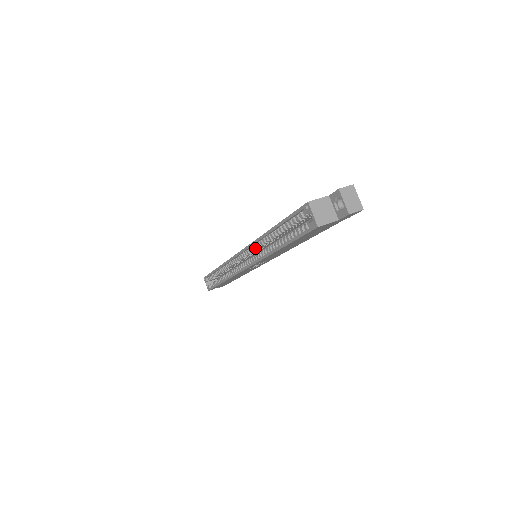
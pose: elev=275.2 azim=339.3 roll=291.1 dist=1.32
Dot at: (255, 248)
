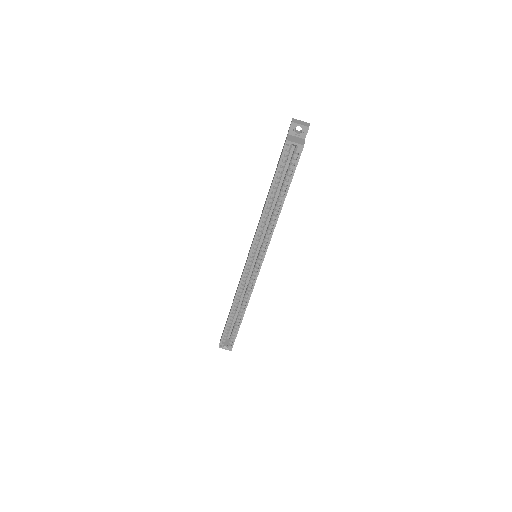
Dot at: (259, 237)
